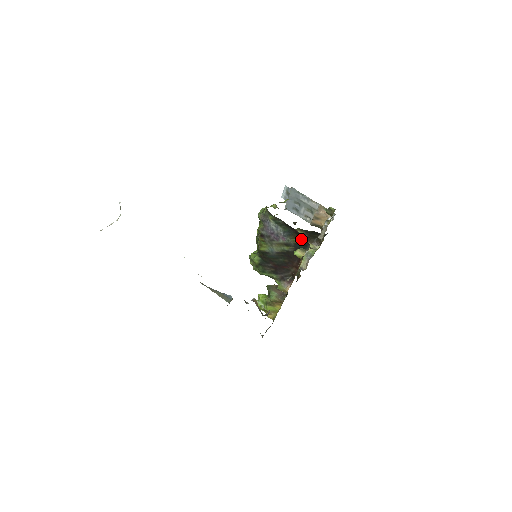
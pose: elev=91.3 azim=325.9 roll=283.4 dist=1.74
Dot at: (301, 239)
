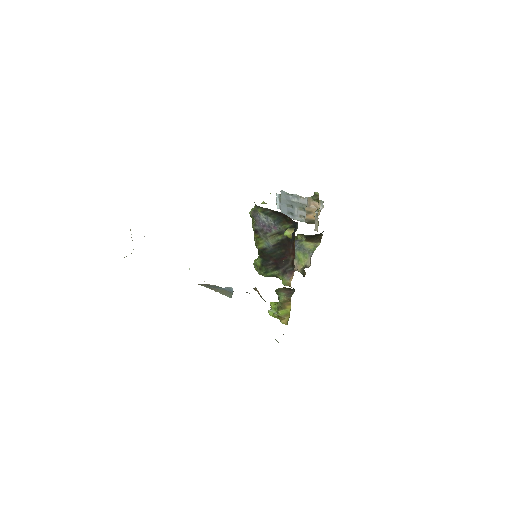
Dot at: (290, 222)
